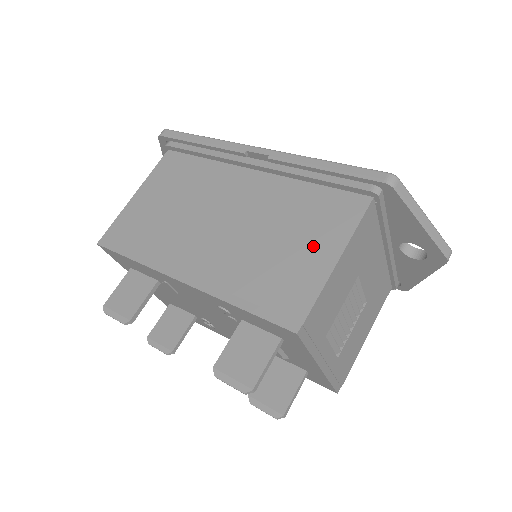
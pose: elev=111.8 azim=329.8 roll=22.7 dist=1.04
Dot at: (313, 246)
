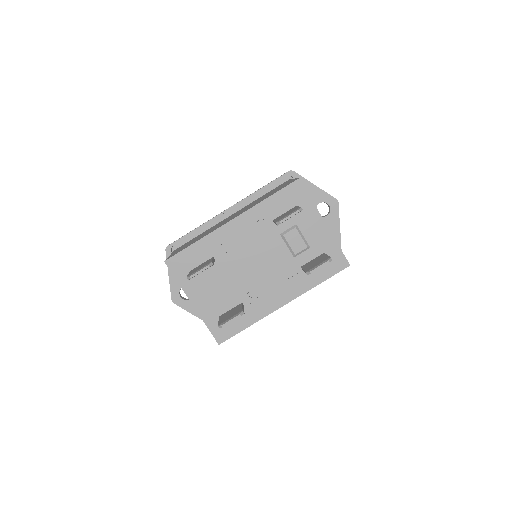
Dot at: occluded
